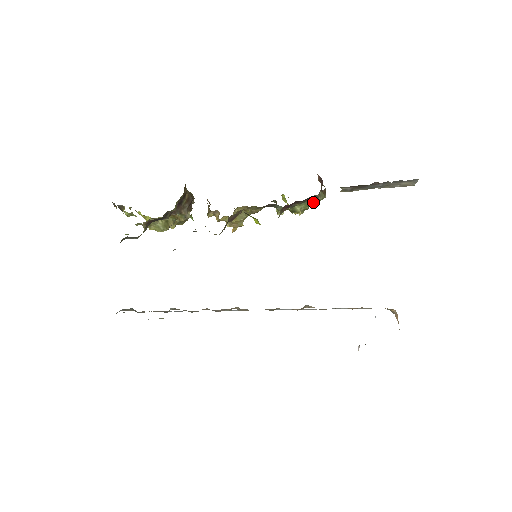
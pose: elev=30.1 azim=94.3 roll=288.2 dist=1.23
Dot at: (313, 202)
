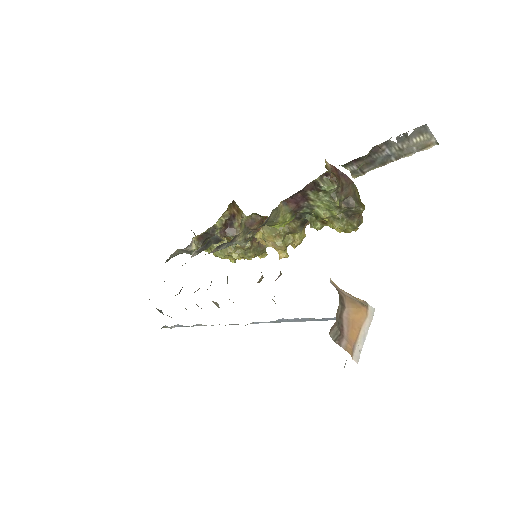
Dot at: (328, 198)
